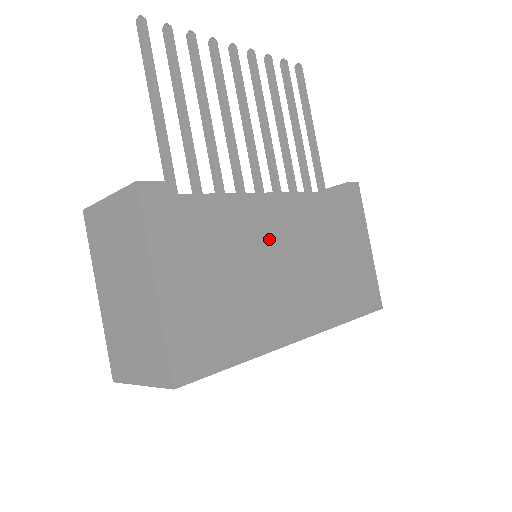
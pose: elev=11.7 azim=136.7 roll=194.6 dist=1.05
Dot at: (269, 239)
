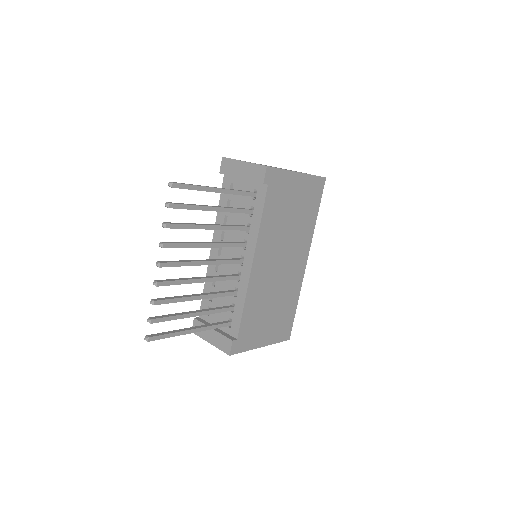
Dot at: (268, 277)
